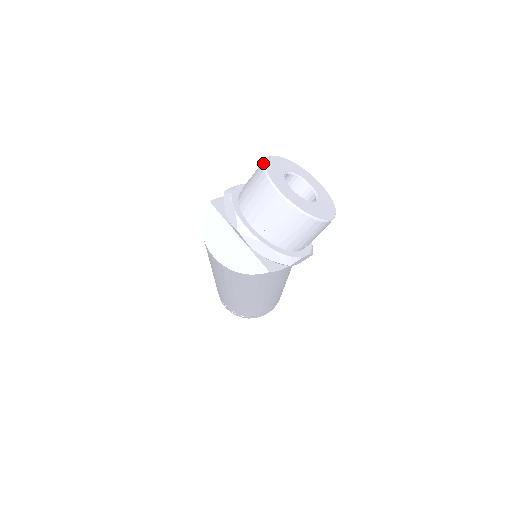
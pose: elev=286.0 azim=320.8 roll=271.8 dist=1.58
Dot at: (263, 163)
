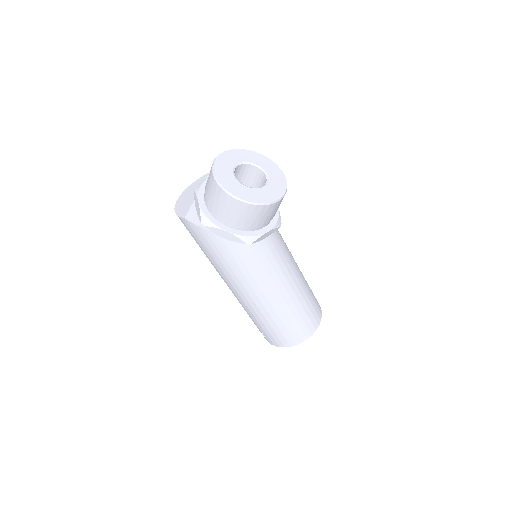
Dot at: (238, 149)
